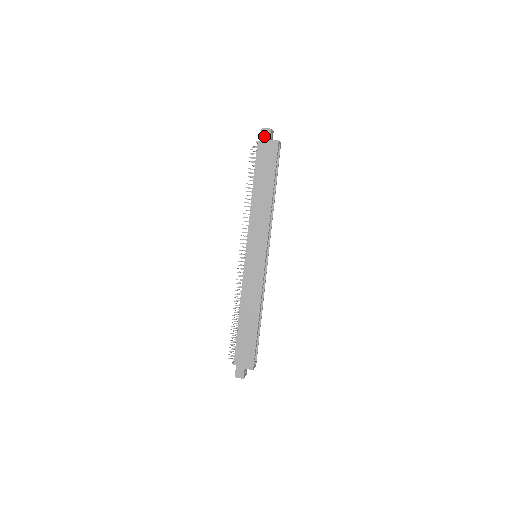
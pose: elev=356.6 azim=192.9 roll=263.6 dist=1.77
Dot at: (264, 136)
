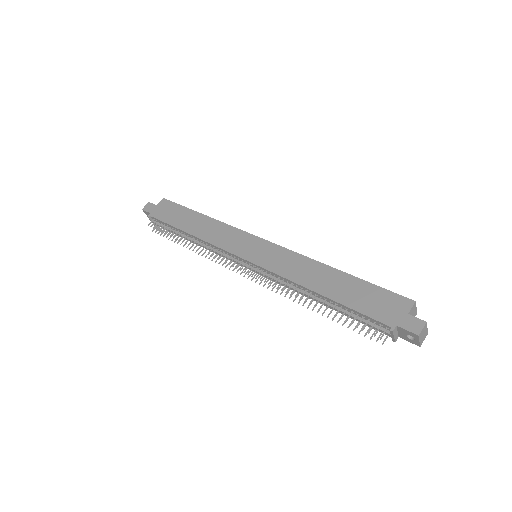
Dot at: (149, 209)
